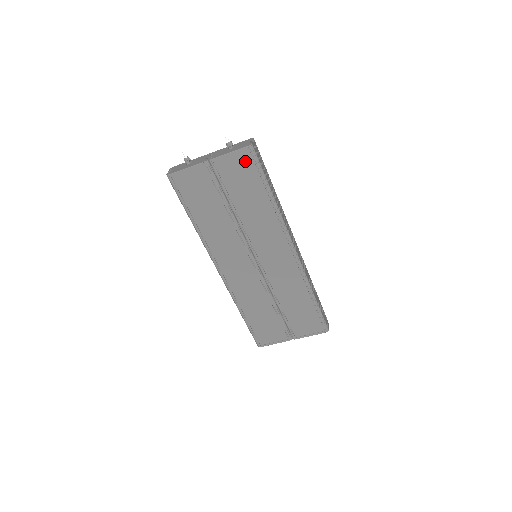
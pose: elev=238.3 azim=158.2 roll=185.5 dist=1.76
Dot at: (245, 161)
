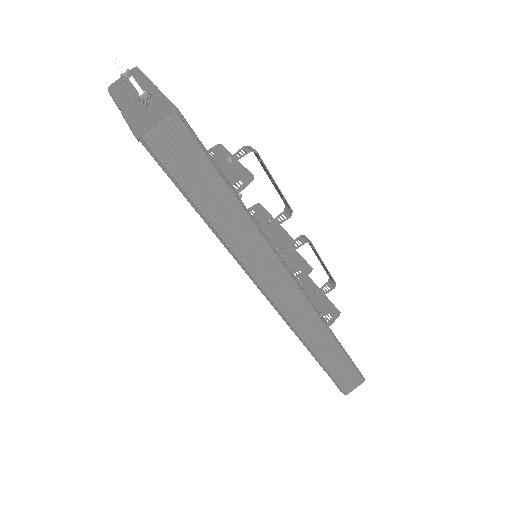
Dot at: occluded
